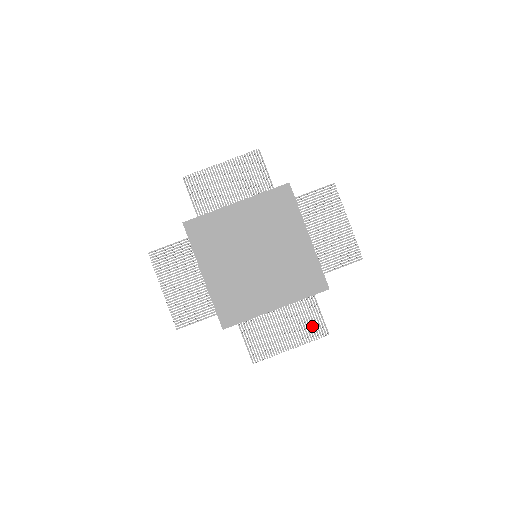
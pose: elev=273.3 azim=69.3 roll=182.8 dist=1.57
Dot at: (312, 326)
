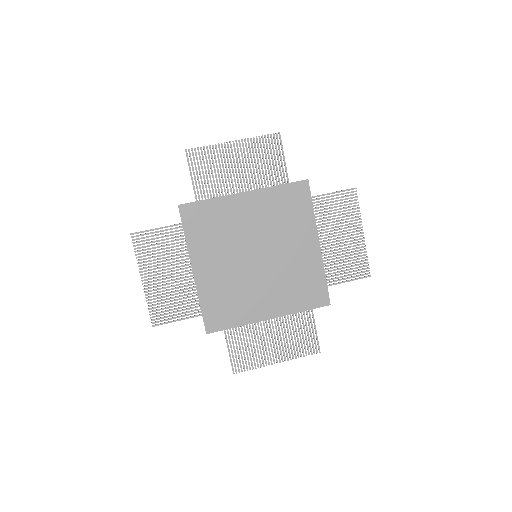
Dot at: (304, 341)
